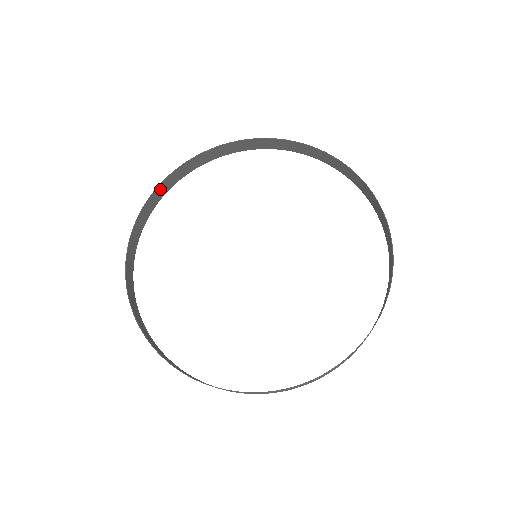
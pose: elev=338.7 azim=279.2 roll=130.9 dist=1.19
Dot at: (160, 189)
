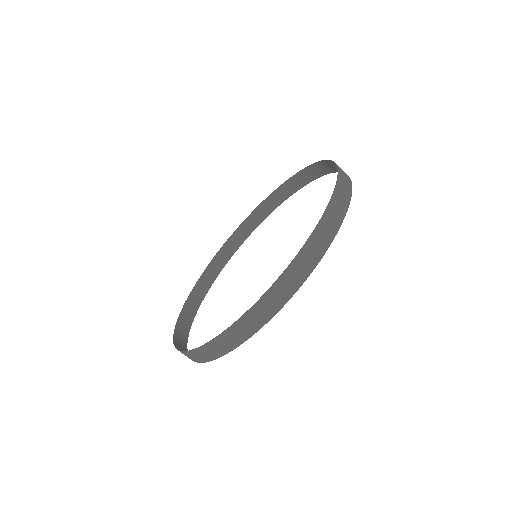
Dot at: (233, 241)
